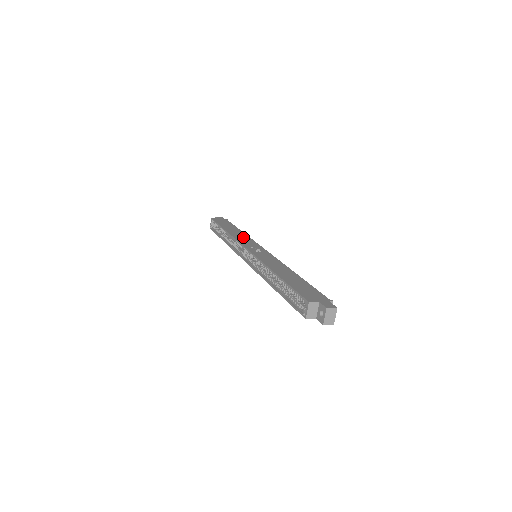
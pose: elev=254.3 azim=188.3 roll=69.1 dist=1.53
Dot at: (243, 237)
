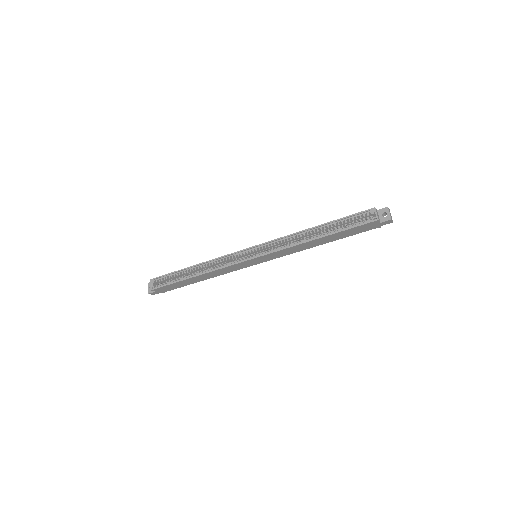
Dot at: occluded
